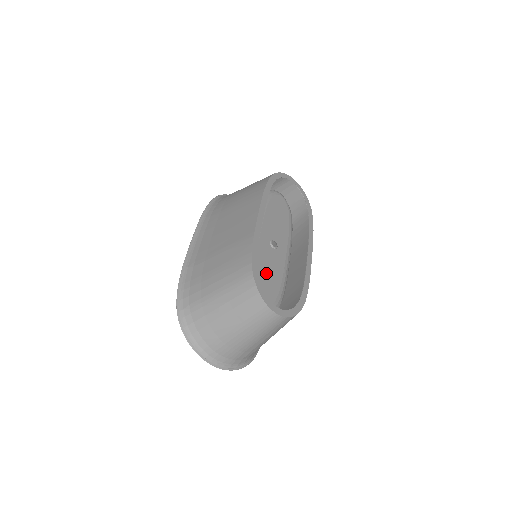
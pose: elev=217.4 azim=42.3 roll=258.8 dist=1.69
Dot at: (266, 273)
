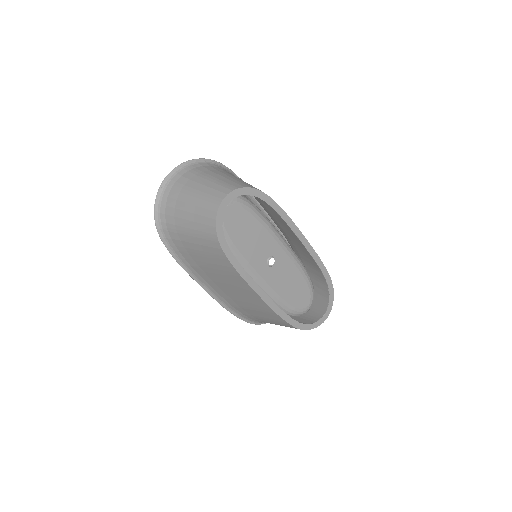
Dot at: (290, 288)
